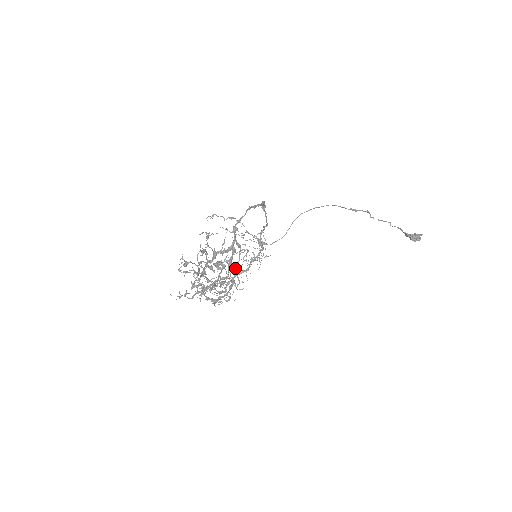
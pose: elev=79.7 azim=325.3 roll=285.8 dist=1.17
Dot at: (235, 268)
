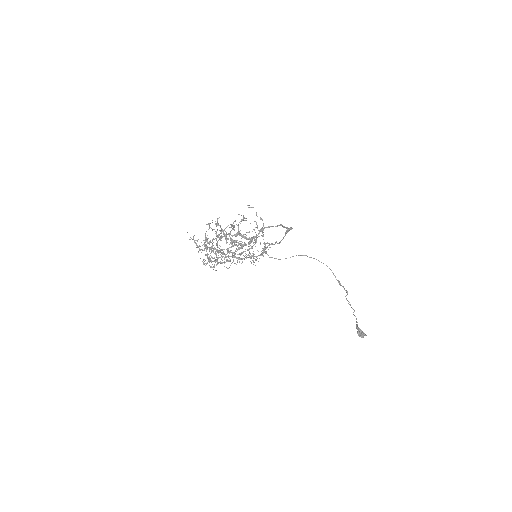
Dot at: (241, 252)
